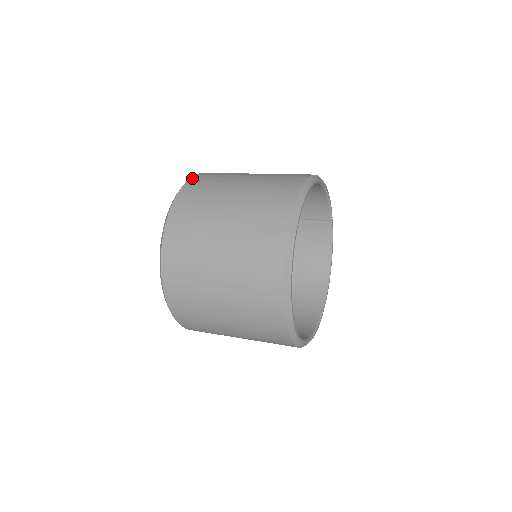
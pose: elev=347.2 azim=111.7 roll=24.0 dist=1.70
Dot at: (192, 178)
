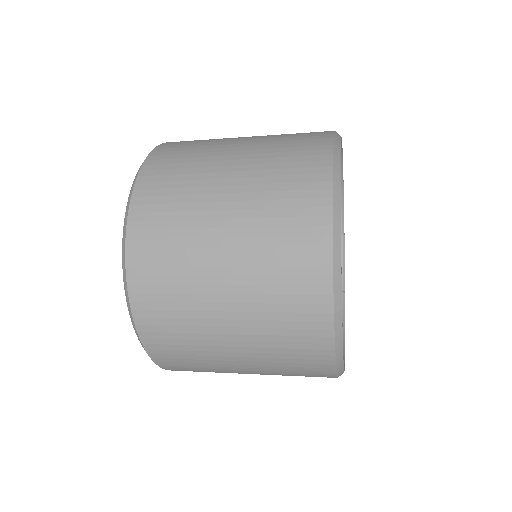
Dot at: occluded
